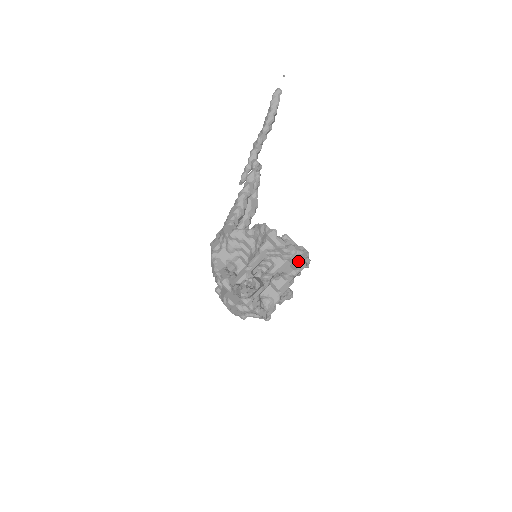
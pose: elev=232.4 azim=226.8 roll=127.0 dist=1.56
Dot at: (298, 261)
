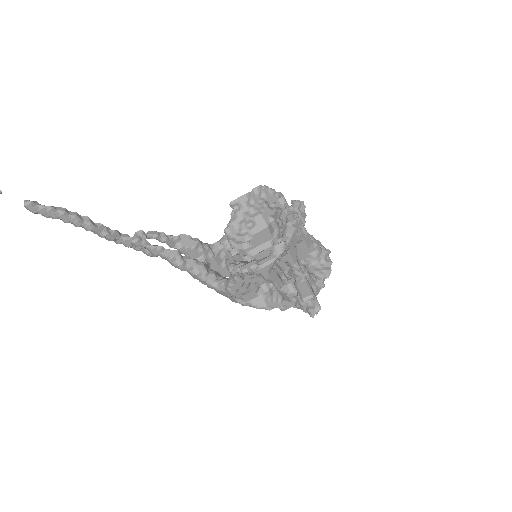
Dot at: (292, 236)
